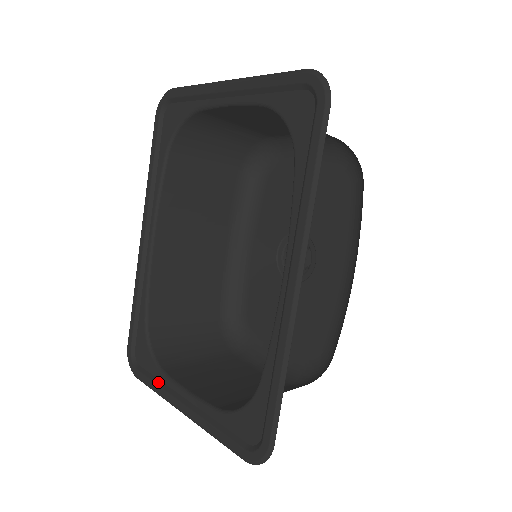
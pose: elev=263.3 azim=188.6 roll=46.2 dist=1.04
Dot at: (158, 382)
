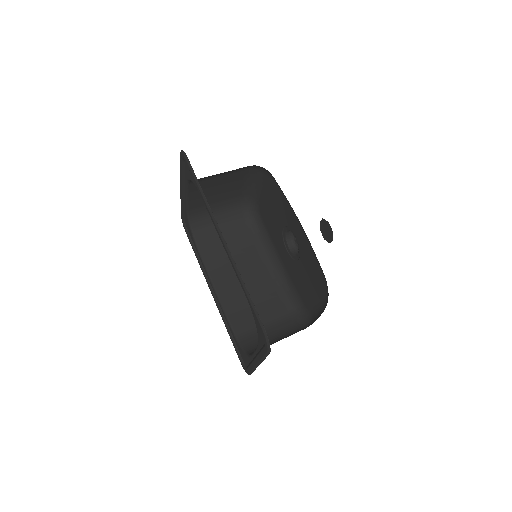
Dot at: (250, 363)
